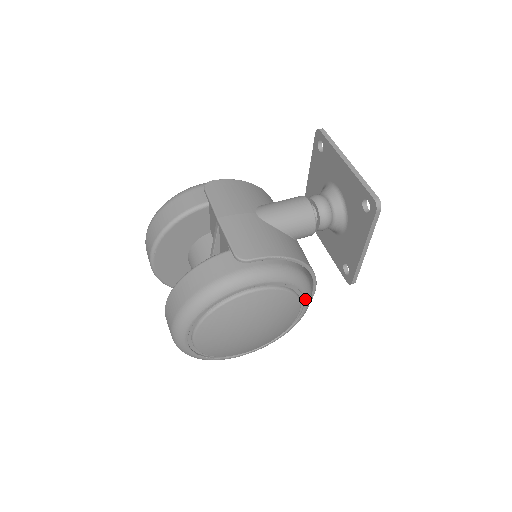
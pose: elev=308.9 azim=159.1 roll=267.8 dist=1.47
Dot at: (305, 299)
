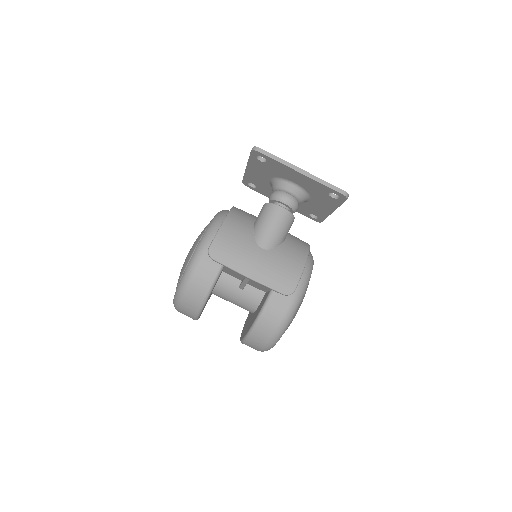
Dot at: occluded
